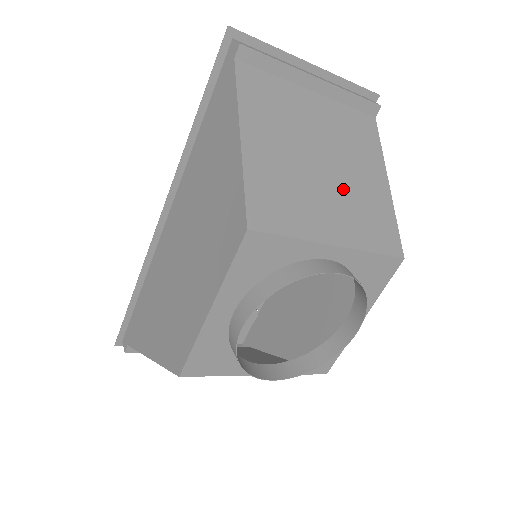
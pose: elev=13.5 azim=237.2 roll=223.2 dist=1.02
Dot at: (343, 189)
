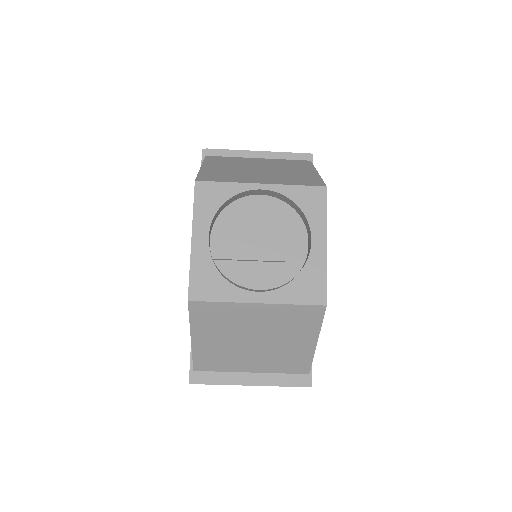
Dot at: (274, 174)
